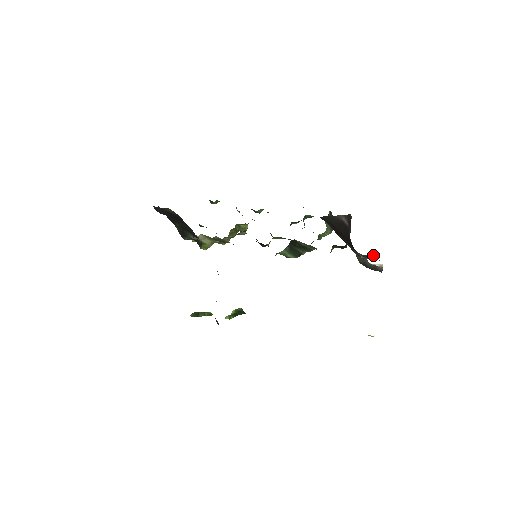
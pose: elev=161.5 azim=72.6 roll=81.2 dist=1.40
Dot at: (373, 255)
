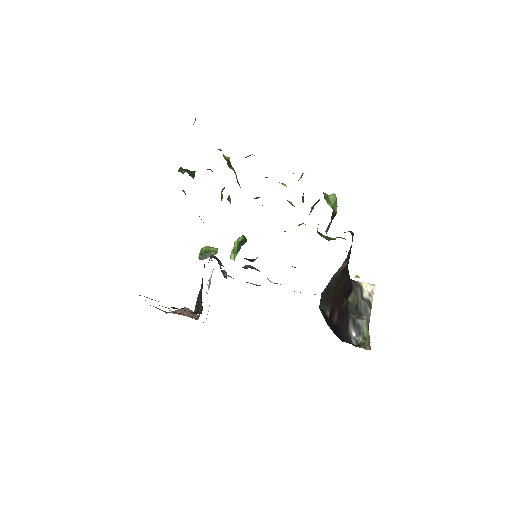
Dot at: (364, 322)
